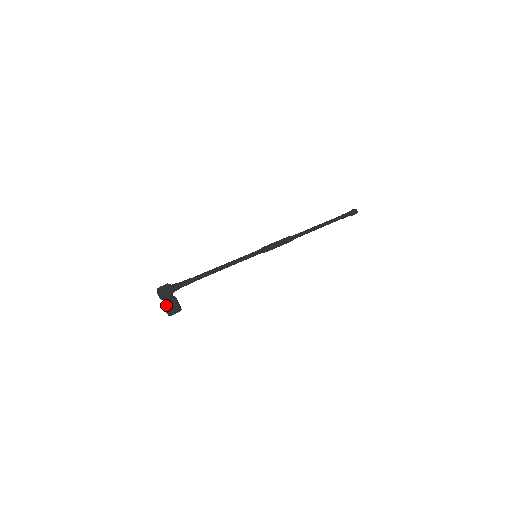
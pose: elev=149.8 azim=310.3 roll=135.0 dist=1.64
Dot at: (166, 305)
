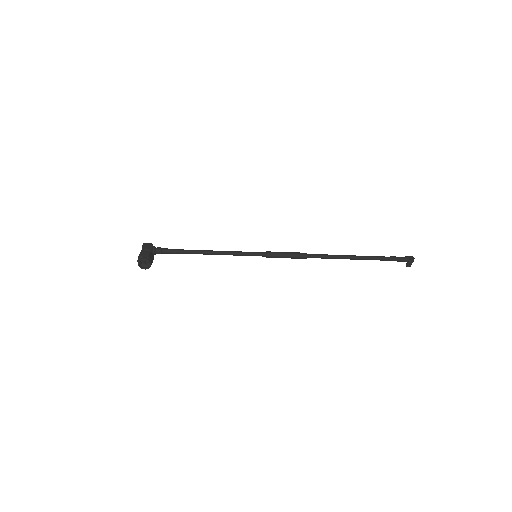
Dot at: (140, 255)
